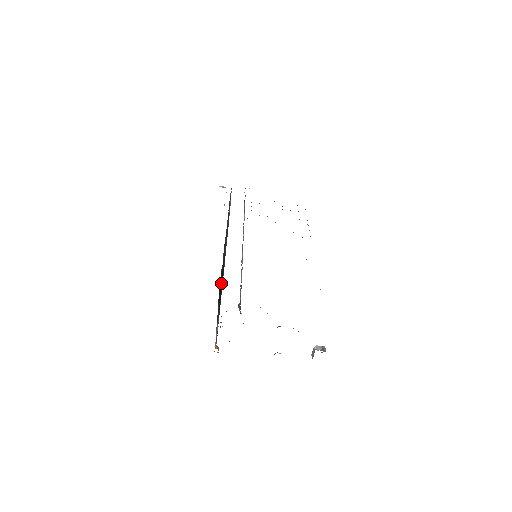
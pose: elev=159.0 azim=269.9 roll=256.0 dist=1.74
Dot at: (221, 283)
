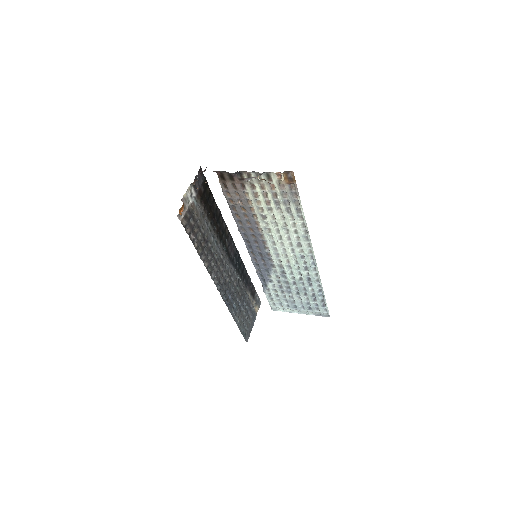
Dot at: (212, 200)
